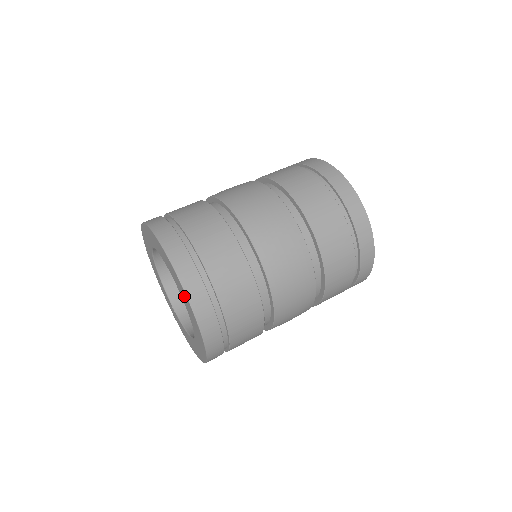
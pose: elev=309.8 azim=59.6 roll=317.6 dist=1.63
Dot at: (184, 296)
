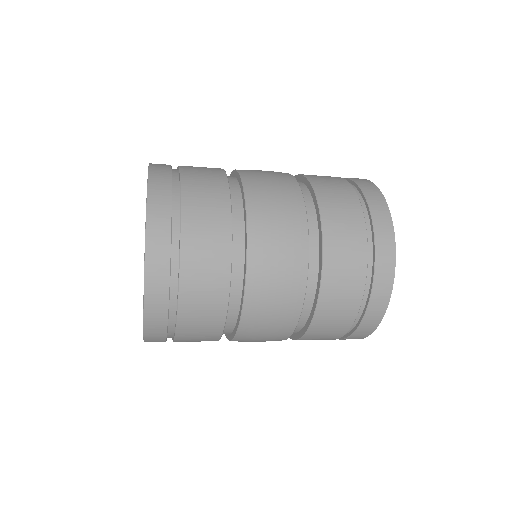
Dot at: occluded
